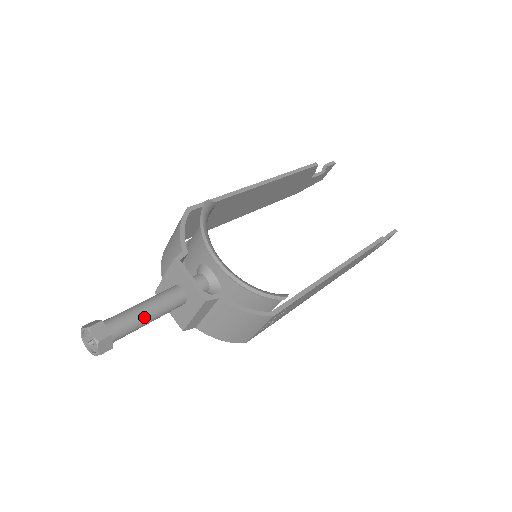
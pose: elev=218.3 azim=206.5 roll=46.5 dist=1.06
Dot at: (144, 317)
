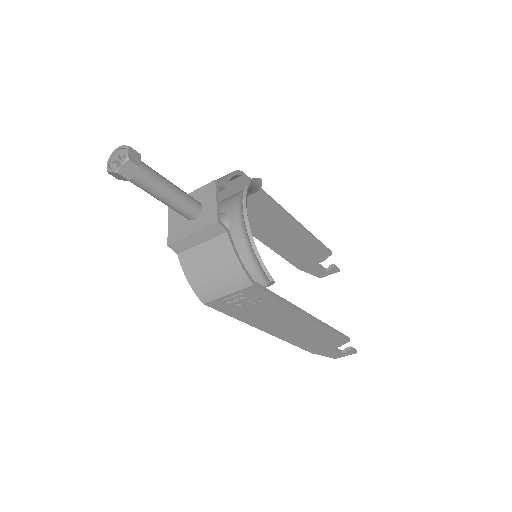
Dot at: (166, 188)
